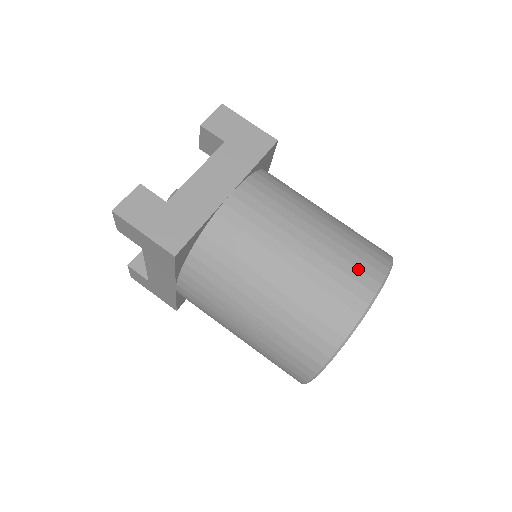
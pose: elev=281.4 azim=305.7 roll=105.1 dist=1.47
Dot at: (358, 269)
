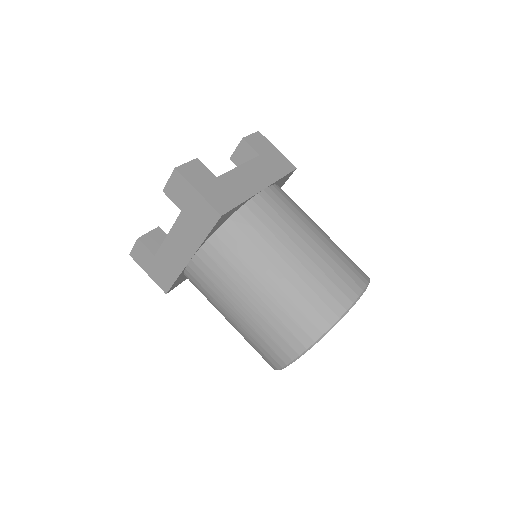
Dot at: (351, 270)
